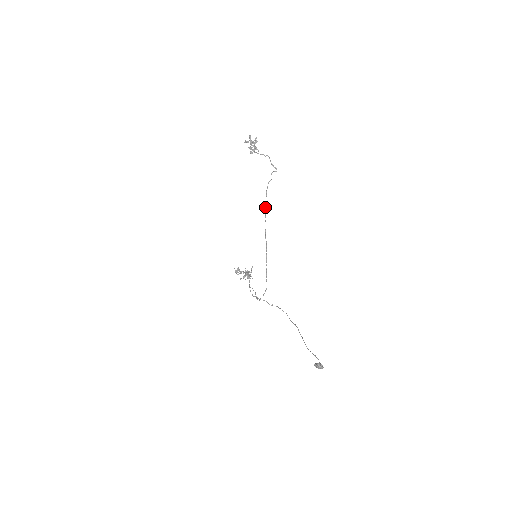
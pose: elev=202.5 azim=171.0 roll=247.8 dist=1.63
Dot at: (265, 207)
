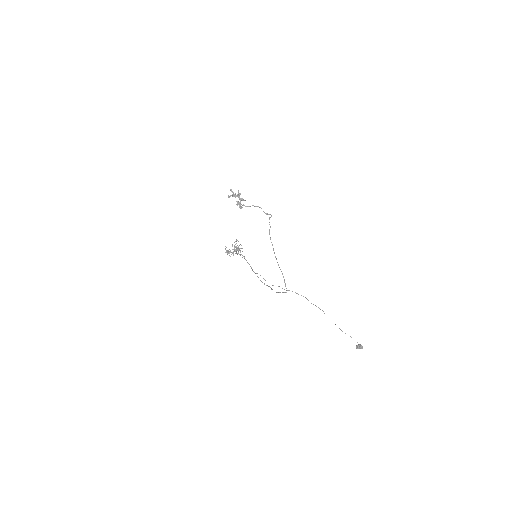
Dot at: (273, 249)
